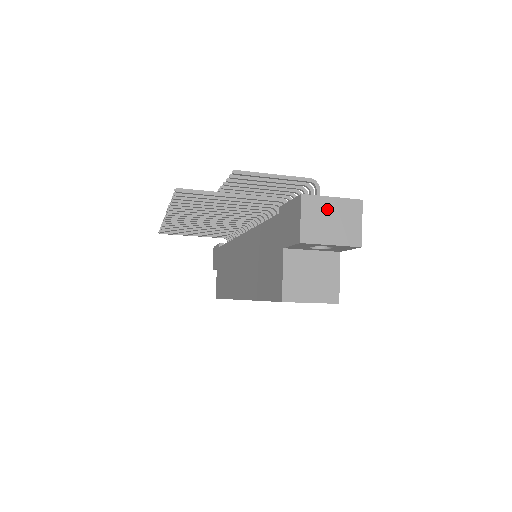
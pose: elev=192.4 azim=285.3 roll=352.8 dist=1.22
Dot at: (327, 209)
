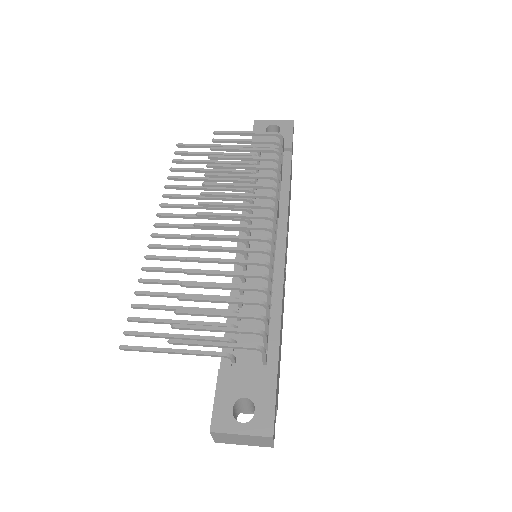
Dot at: (237, 437)
